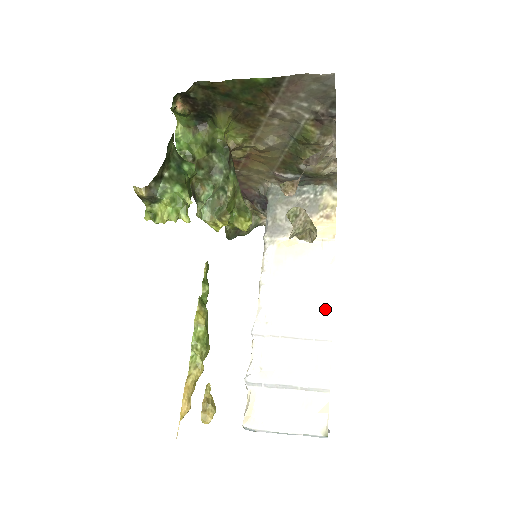
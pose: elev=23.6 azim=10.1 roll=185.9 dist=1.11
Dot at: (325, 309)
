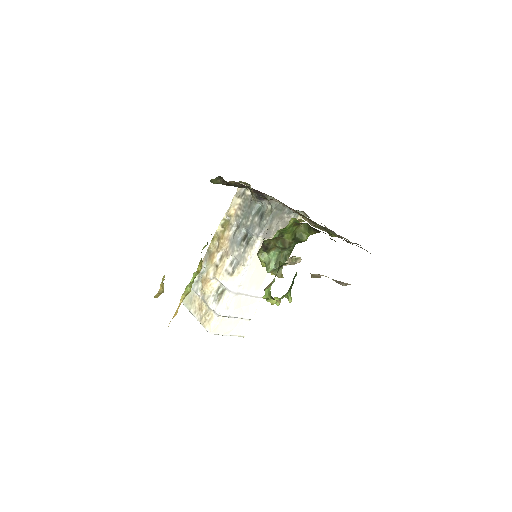
Dot at: (267, 283)
